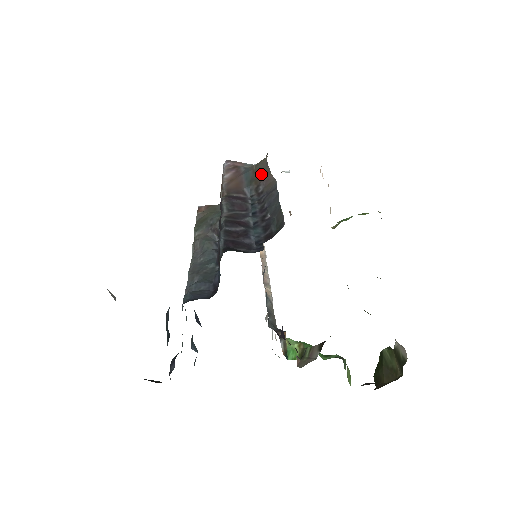
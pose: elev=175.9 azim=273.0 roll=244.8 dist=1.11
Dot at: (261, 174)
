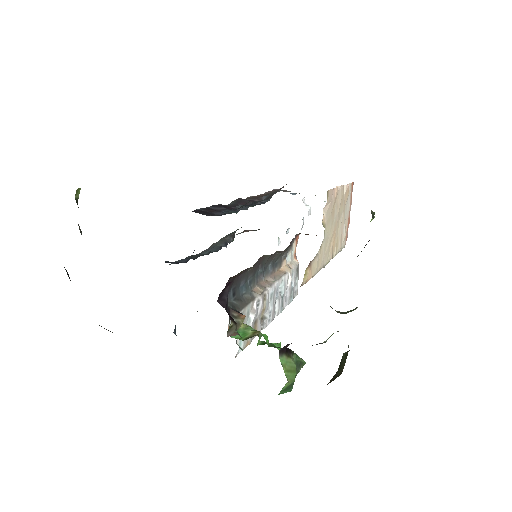
Dot at: occluded
